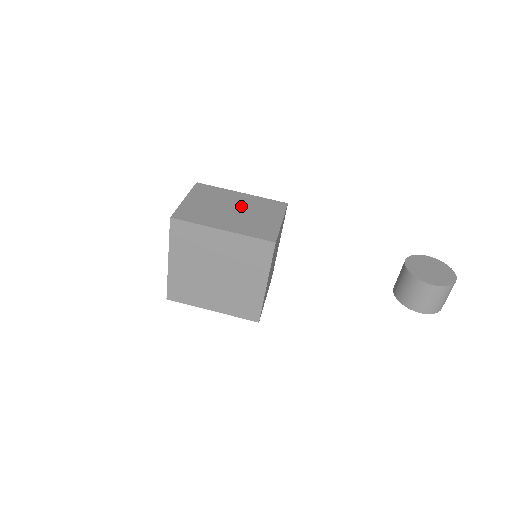
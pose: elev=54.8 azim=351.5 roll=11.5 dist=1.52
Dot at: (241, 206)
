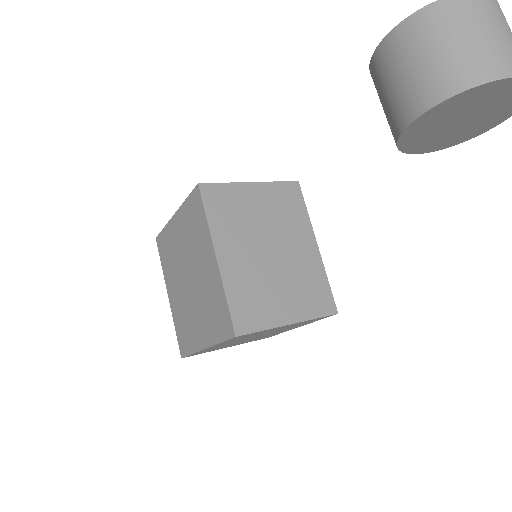
Dot at: occluded
